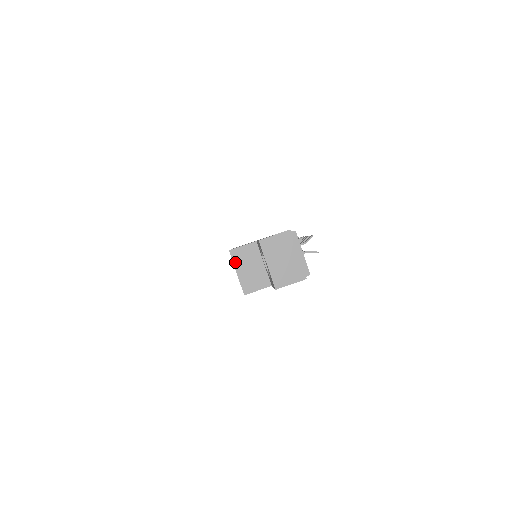
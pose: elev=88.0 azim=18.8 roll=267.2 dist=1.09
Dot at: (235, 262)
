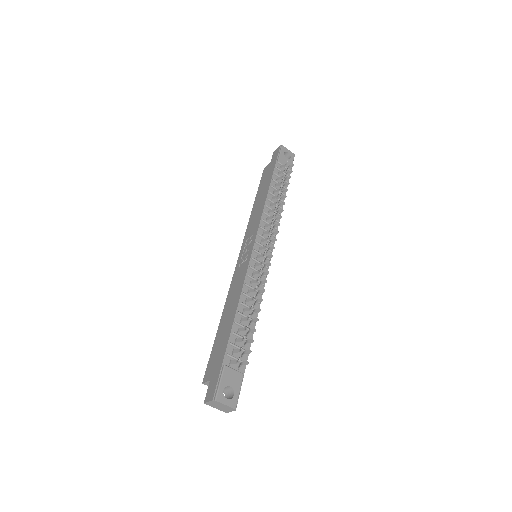
Dot at: occluded
